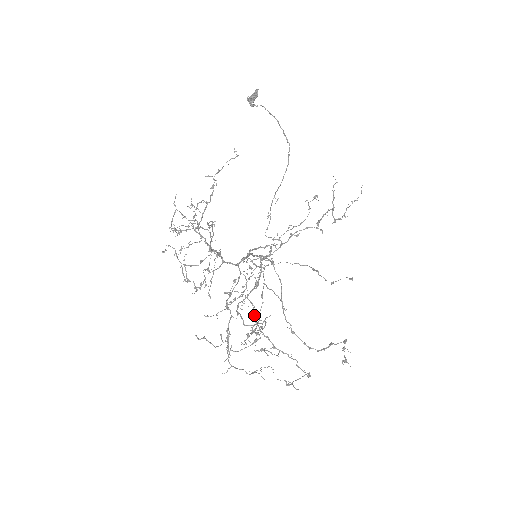
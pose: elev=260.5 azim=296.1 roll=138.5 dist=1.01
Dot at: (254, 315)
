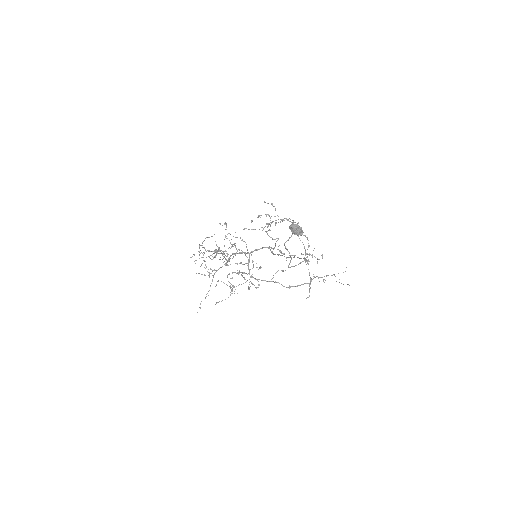
Dot at: occluded
